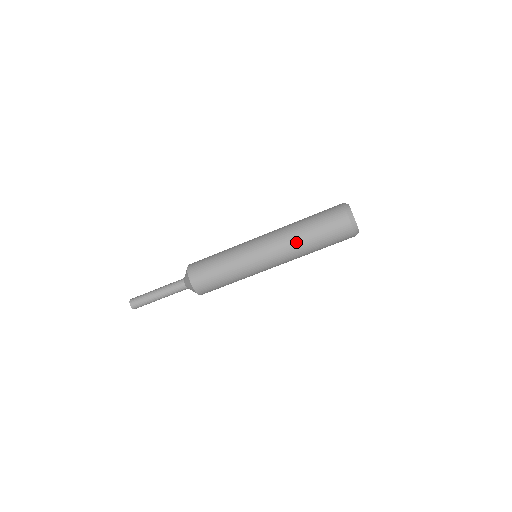
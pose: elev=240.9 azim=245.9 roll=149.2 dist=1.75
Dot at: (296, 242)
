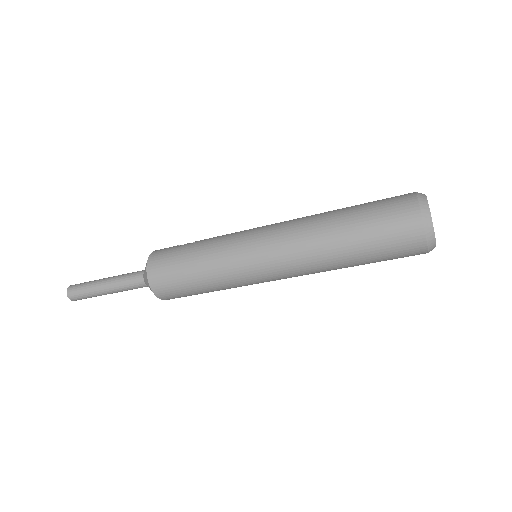
Dot at: (326, 262)
